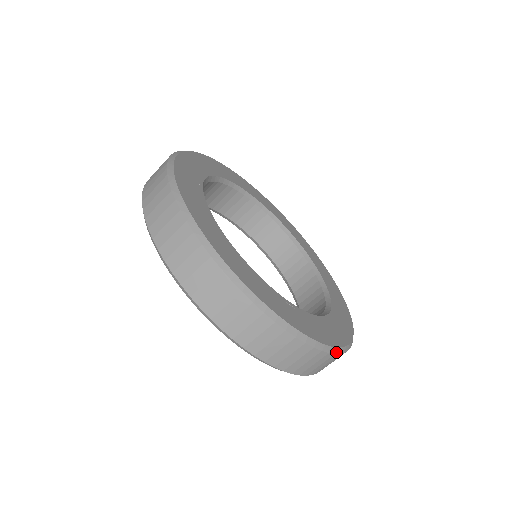
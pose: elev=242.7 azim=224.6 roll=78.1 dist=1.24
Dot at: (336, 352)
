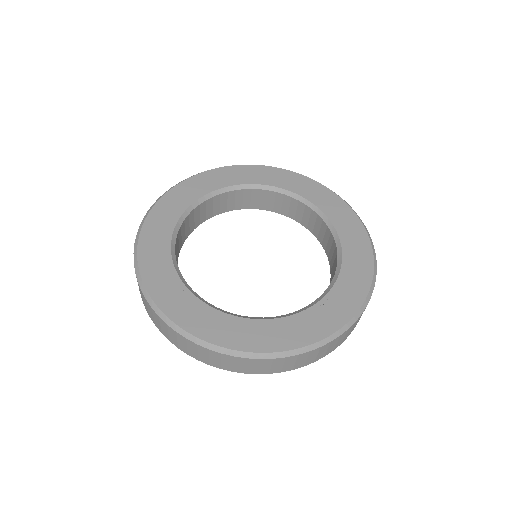
Dot at: (374, 285)
